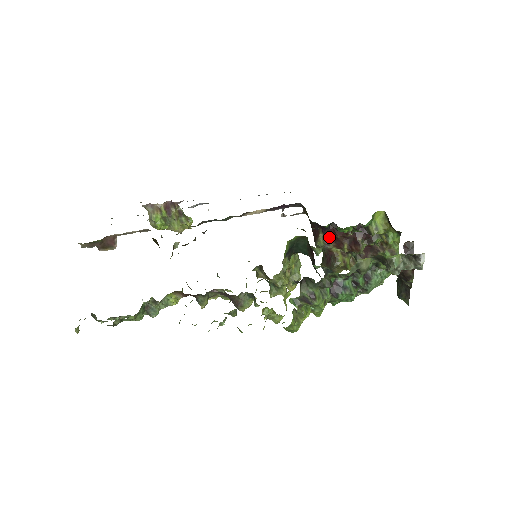
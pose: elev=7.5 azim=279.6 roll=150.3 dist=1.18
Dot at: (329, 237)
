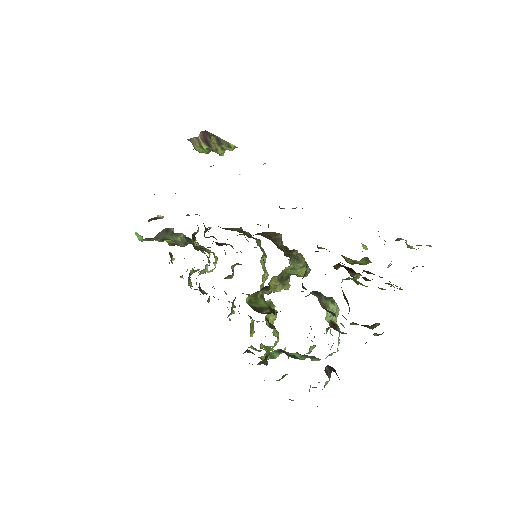
Dot at: occluded
